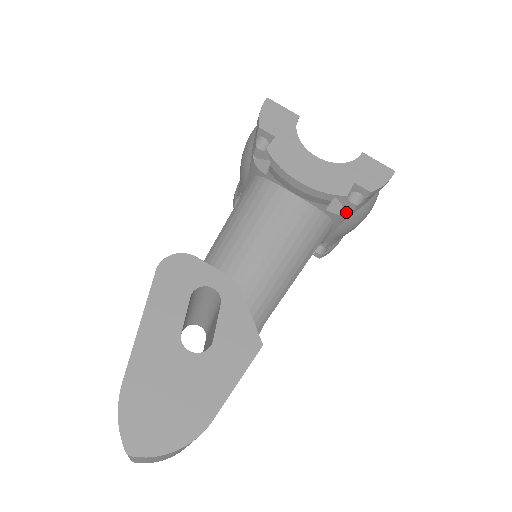
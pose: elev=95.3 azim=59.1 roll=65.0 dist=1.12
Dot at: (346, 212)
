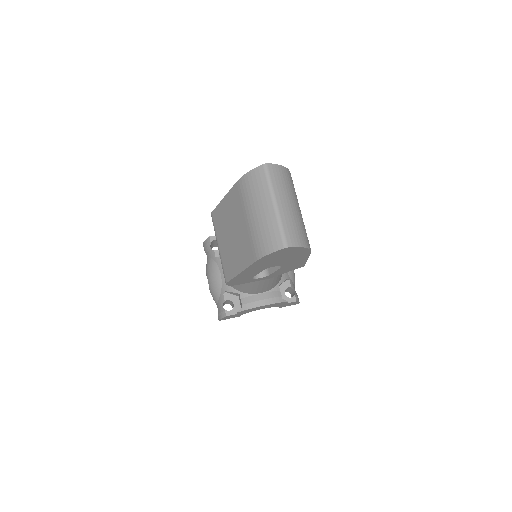
Dot at: occluded
